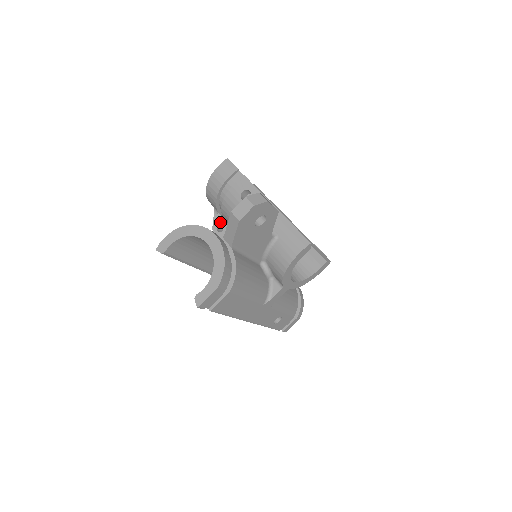
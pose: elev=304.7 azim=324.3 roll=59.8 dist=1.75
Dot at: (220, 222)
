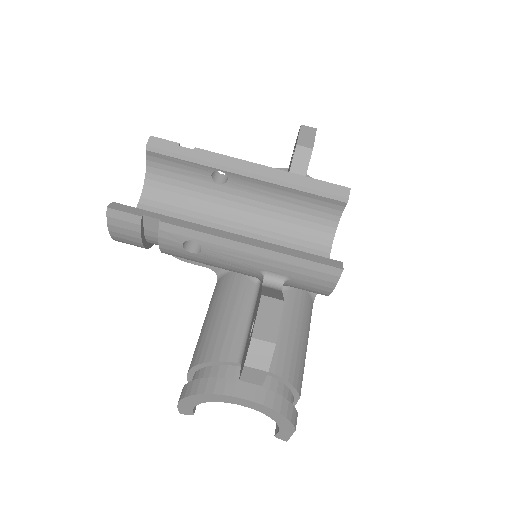
Dot at: occluded
